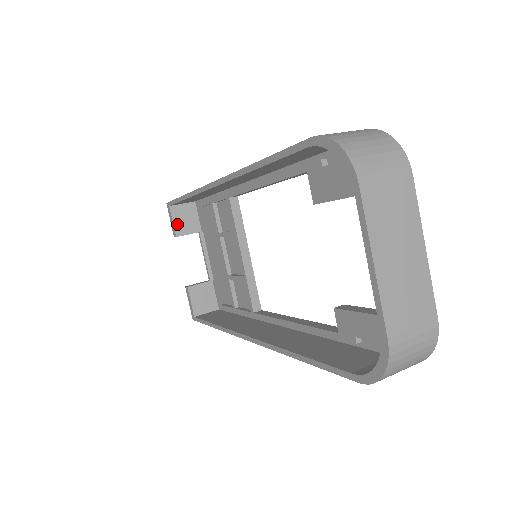
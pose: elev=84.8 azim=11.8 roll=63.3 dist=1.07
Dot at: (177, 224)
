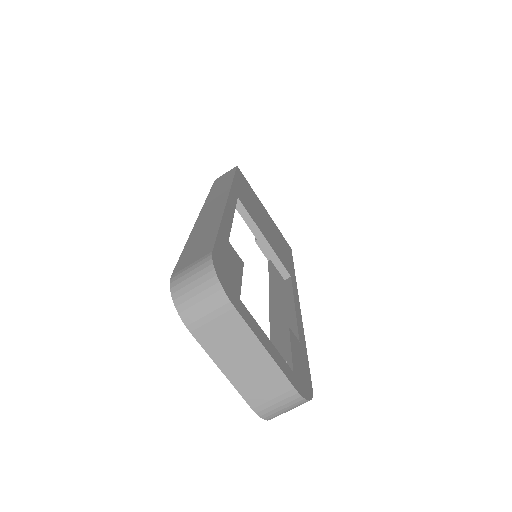
Dot at: occluded
